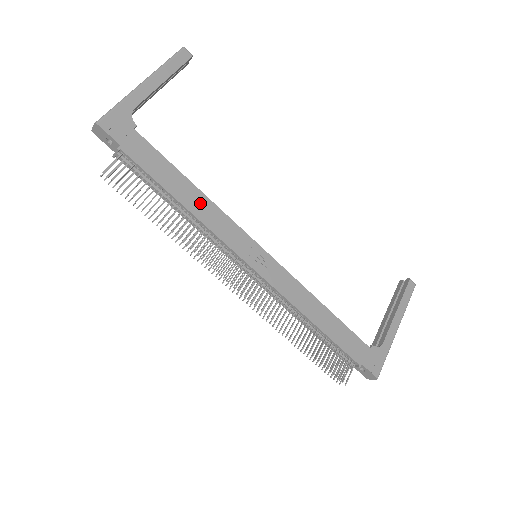
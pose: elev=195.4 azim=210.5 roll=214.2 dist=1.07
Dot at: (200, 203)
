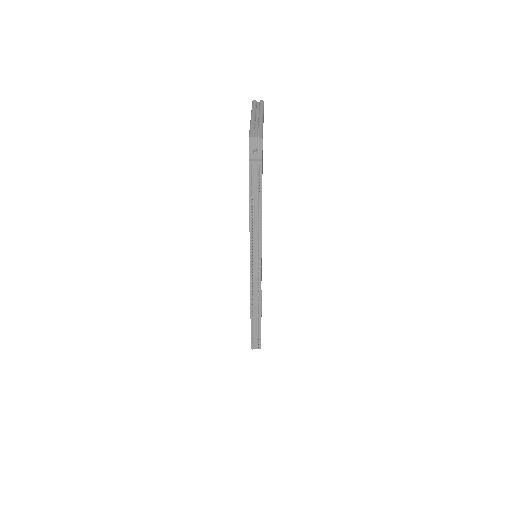
Dot at: occluded
